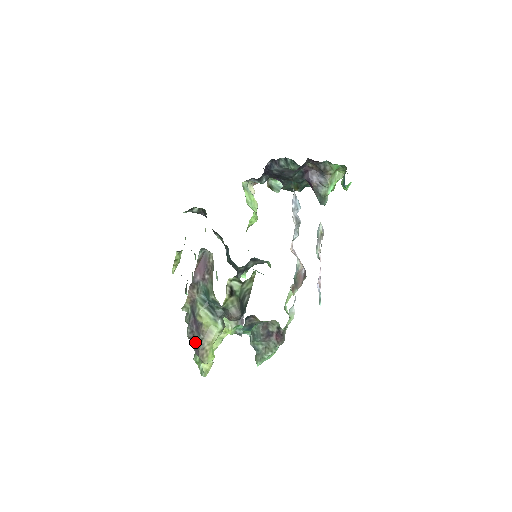
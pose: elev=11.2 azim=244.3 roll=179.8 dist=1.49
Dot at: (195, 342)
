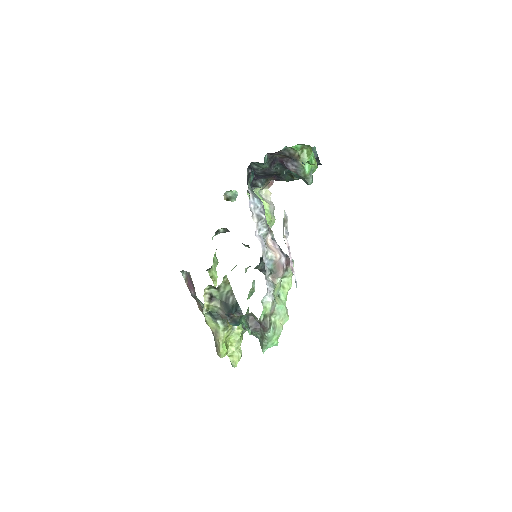
Dot at: occluded
